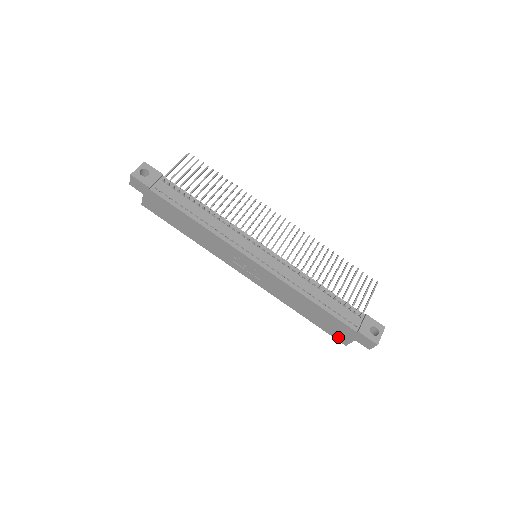
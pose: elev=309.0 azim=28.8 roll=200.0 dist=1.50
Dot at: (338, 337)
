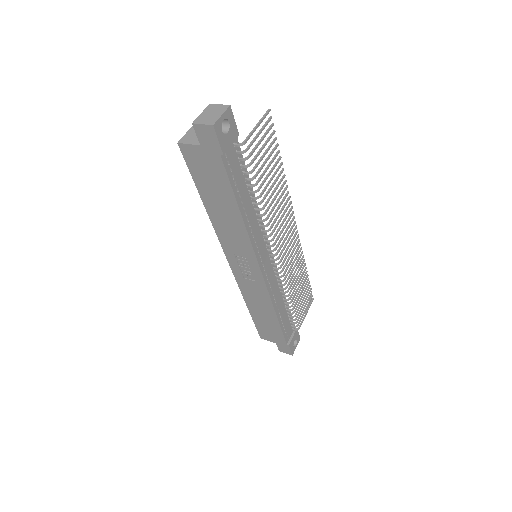
Dot at: (262, 334)
